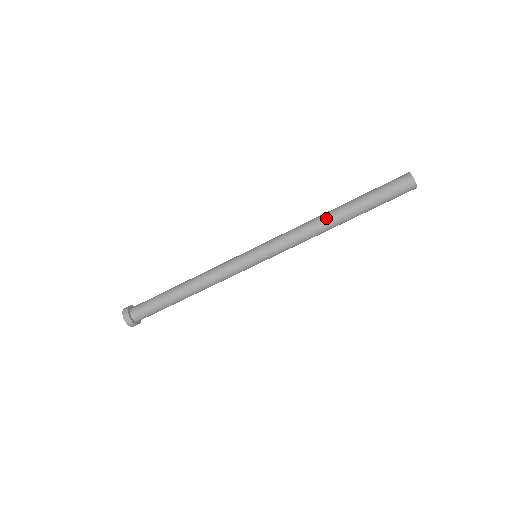
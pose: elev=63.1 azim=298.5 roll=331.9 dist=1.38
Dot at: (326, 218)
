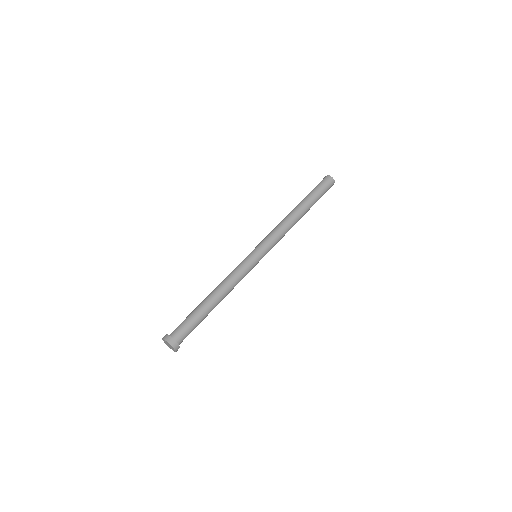
Dot at: (289, 213)
